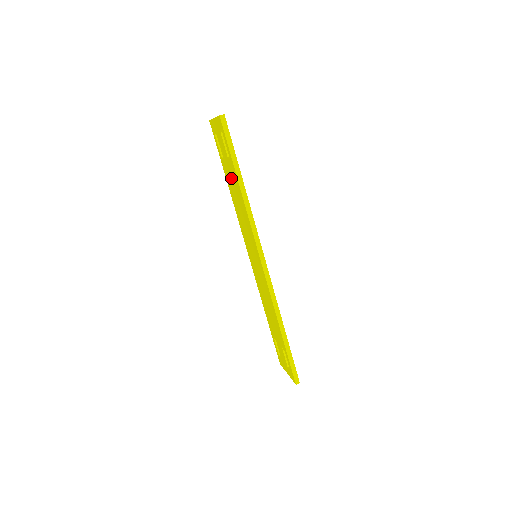
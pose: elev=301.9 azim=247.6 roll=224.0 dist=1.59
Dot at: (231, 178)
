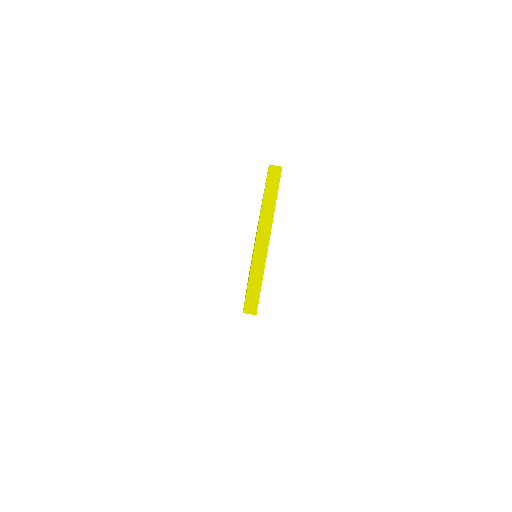
Dot at: occluded
